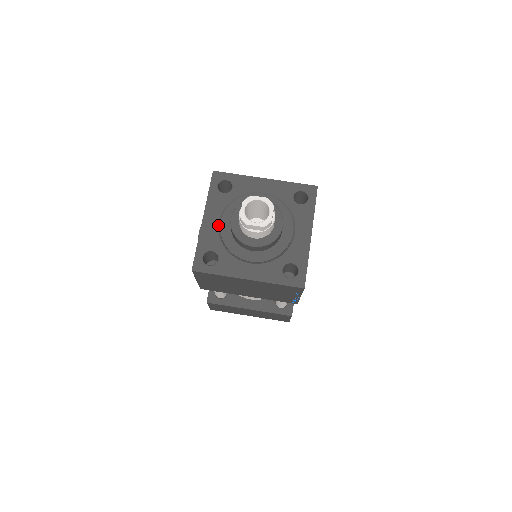
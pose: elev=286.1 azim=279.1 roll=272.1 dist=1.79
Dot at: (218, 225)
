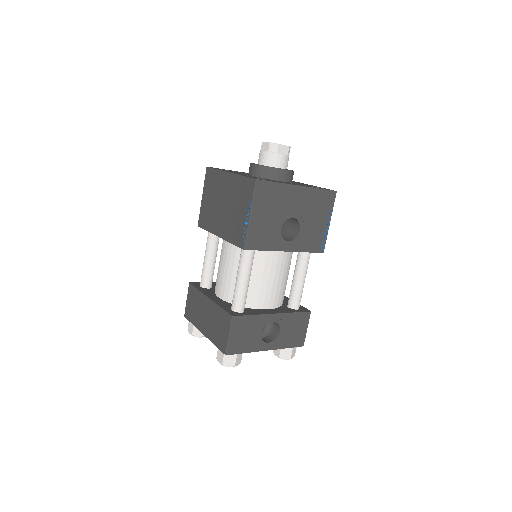
Dot at: occluded
